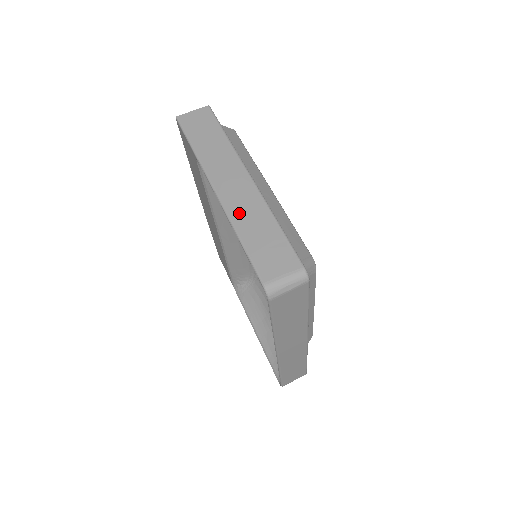
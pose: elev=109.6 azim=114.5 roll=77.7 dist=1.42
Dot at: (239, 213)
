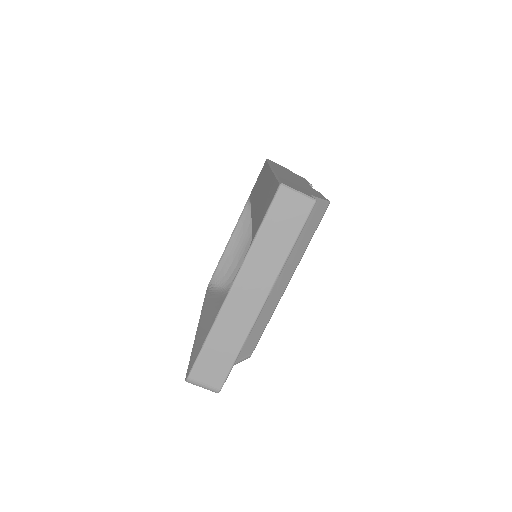
Dot at: (226, 323)
